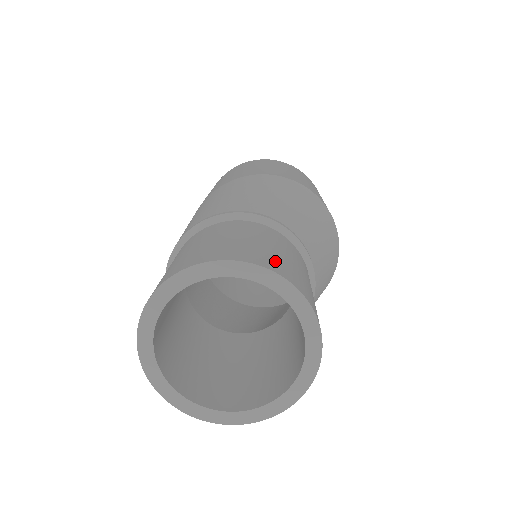
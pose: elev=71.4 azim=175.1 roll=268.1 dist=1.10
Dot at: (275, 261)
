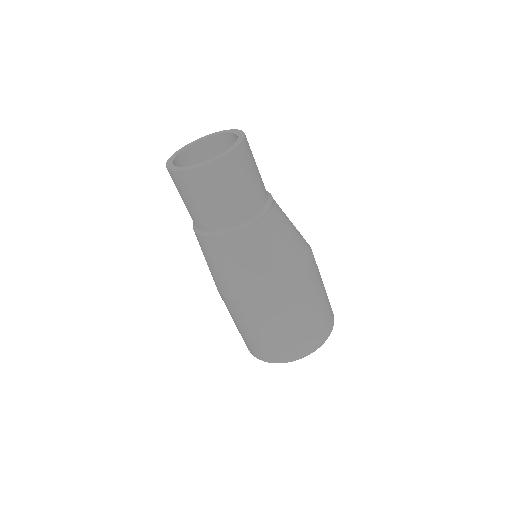
Dot at: occluded
